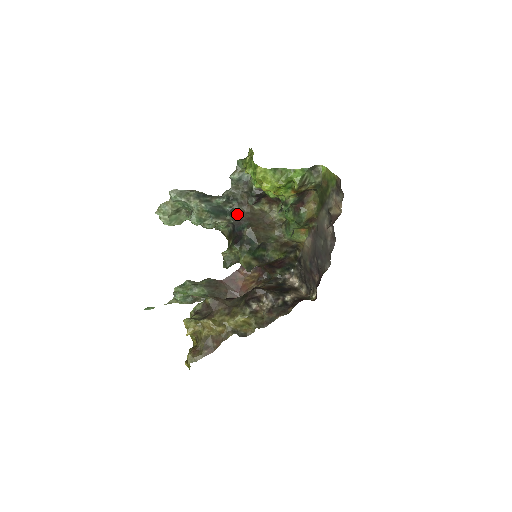
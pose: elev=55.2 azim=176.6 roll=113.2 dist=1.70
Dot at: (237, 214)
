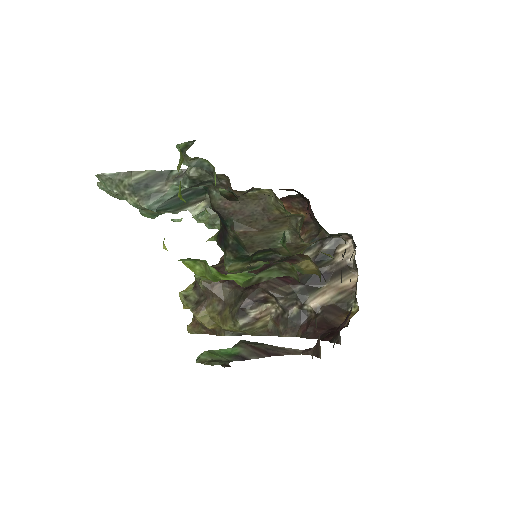
Dot at: (214, 203)
